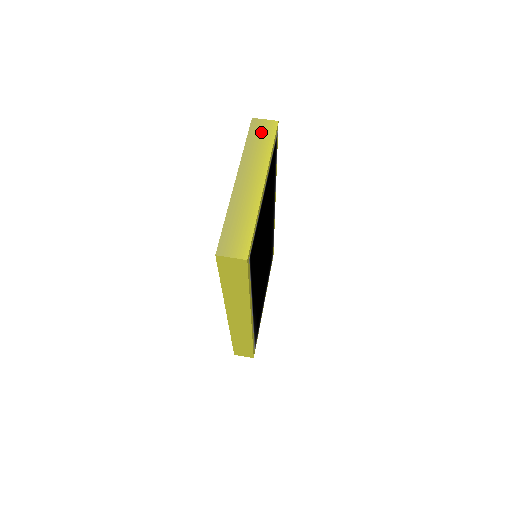
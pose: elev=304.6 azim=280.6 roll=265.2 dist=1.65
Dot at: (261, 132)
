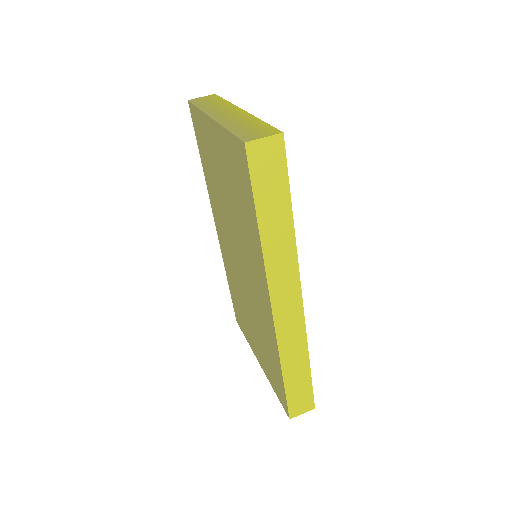
Dot at: (205, 100)
